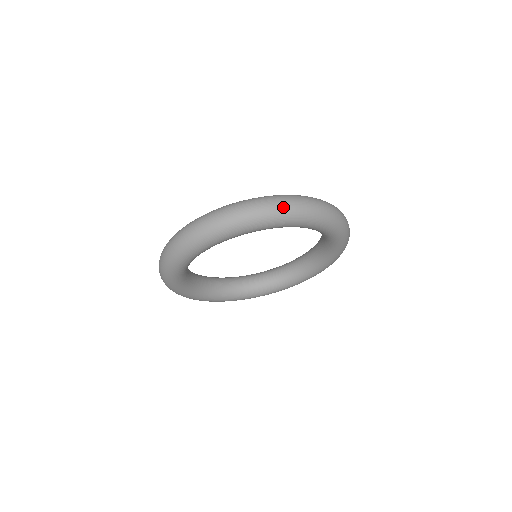
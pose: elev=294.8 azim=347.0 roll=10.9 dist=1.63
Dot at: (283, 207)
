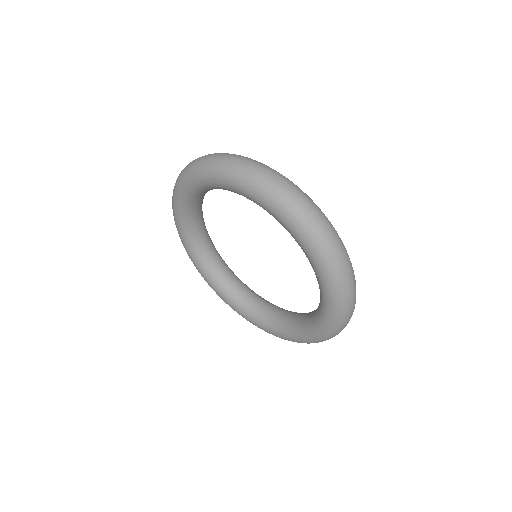
Dot at: (258, 173)
